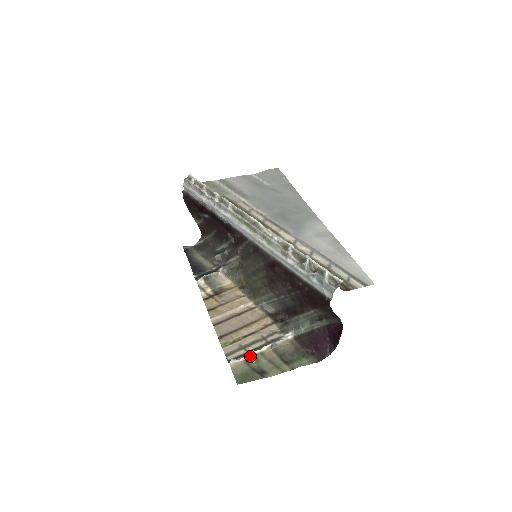
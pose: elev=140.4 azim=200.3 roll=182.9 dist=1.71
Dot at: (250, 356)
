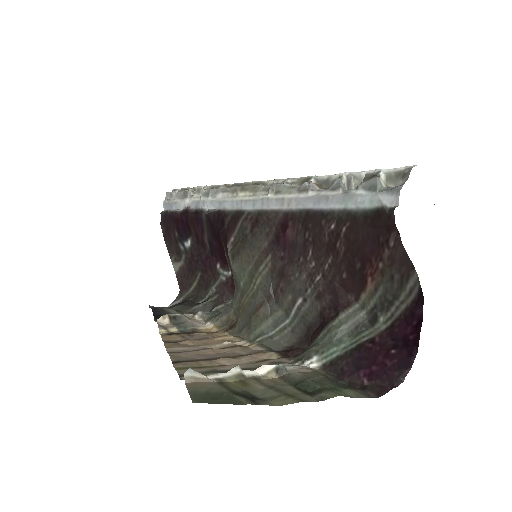
Dot at: (230, 375)
